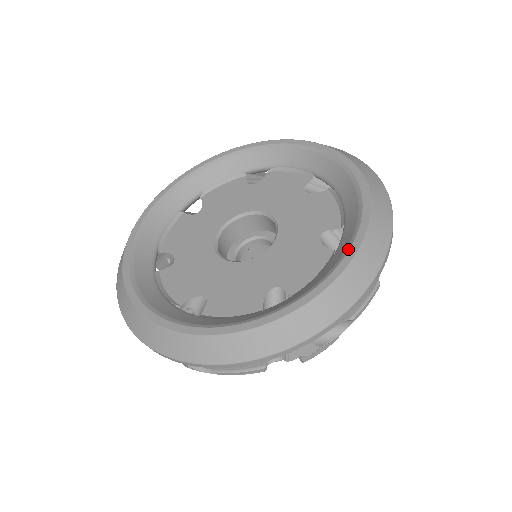
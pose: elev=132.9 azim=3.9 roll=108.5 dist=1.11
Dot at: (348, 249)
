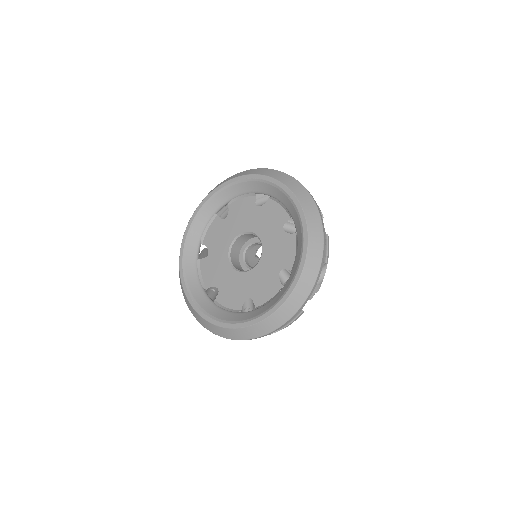
Dot at: (302, 232)
